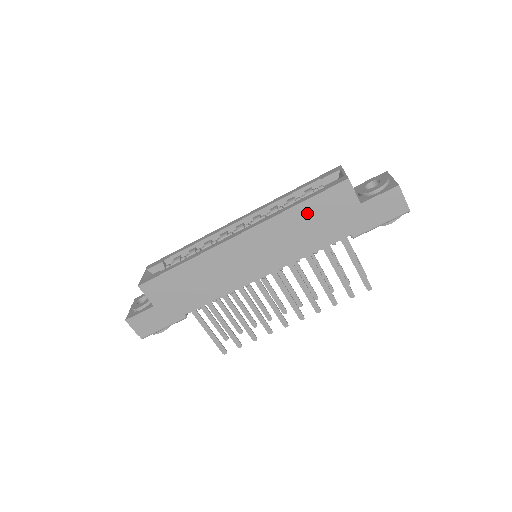
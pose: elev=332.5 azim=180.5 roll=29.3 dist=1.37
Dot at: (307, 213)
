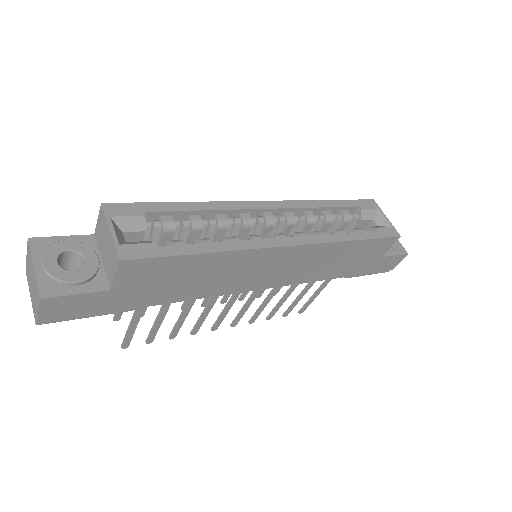
Dot at: (353, 250)
